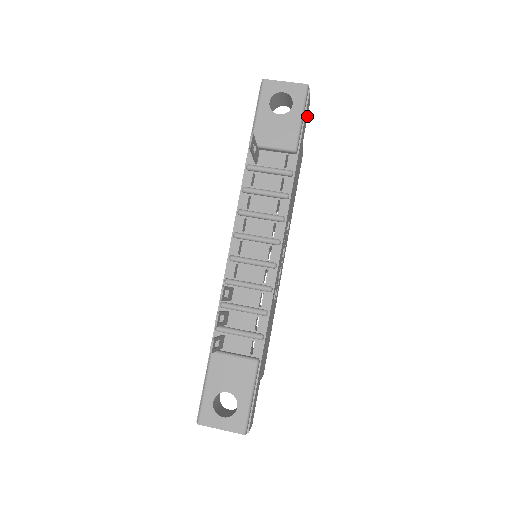
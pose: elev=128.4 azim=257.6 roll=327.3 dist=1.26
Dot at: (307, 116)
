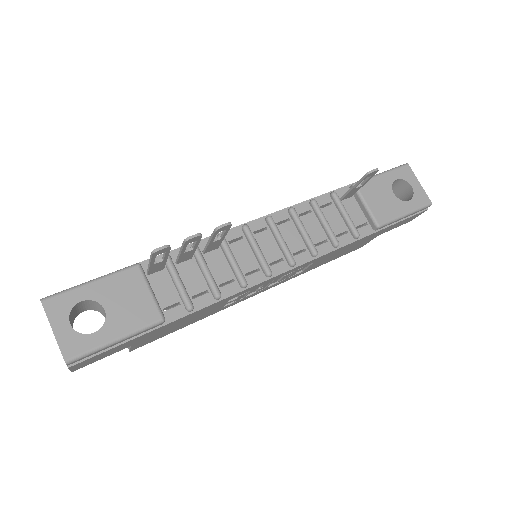
Dot at: occluded
